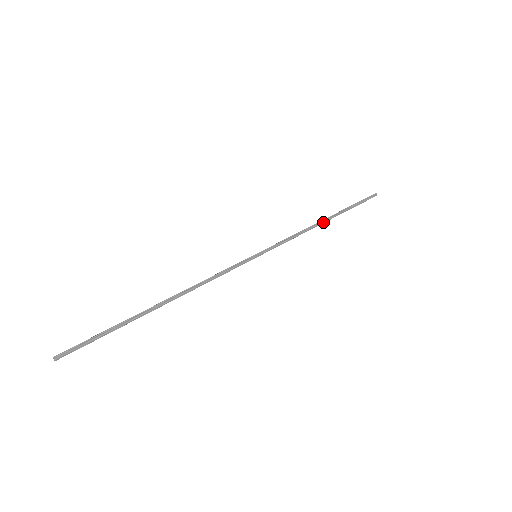
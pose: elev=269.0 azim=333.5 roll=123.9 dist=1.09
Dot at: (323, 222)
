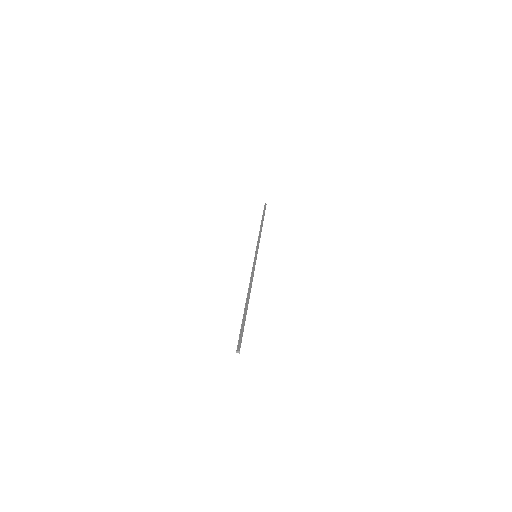
Dot at: (262, 226)
